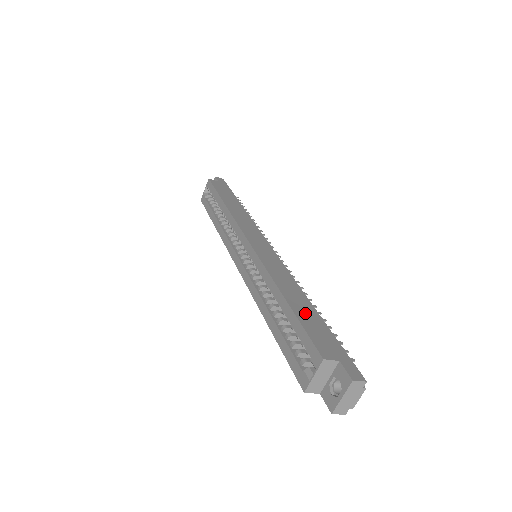
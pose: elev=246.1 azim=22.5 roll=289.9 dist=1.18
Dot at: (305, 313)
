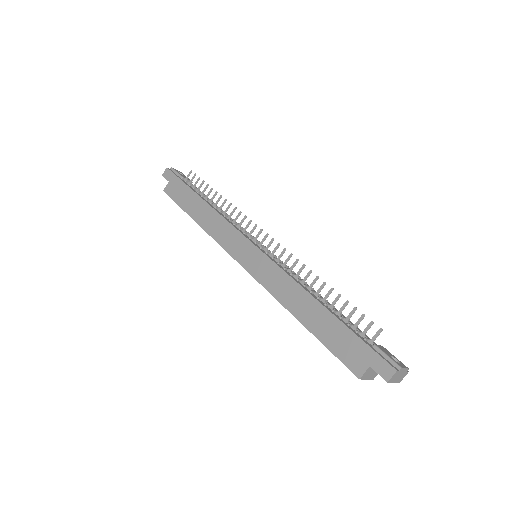
Dot at: (322, 327)
